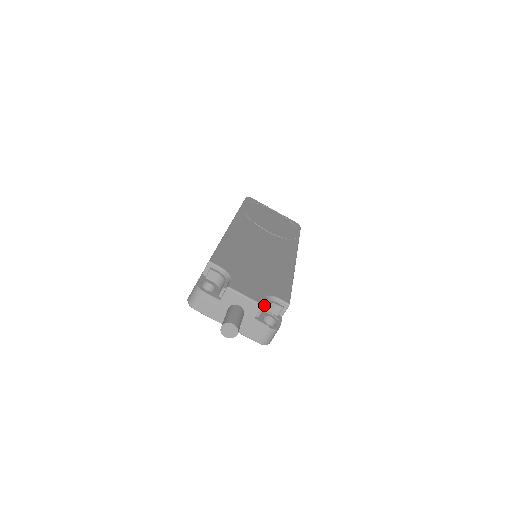
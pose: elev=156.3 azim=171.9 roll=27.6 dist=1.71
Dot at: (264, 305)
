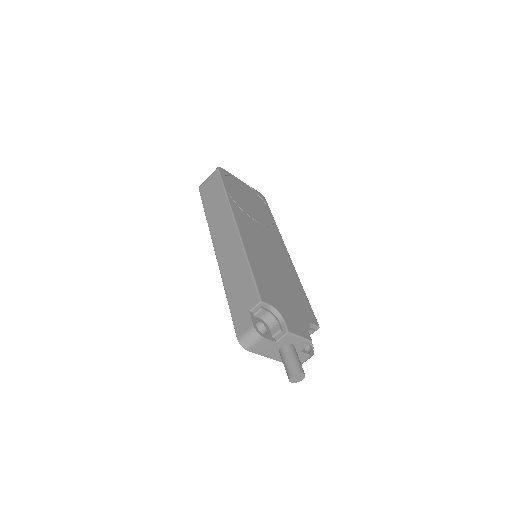
Dot at: occluded
